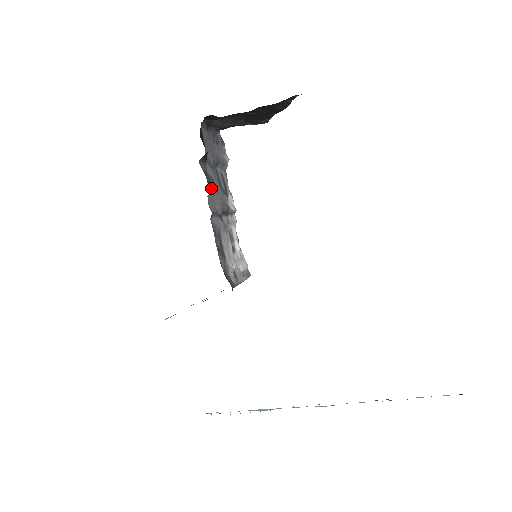
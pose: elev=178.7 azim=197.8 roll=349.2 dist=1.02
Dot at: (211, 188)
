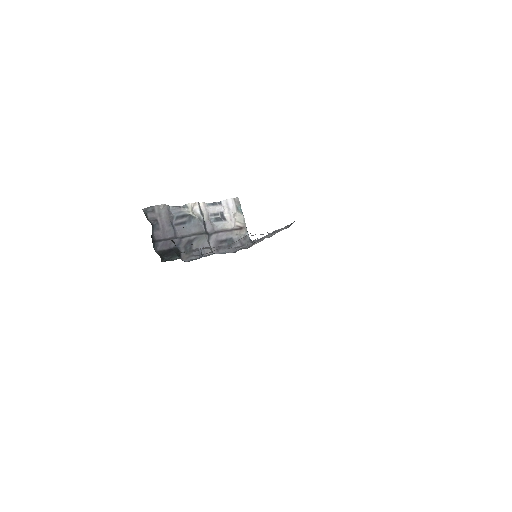
Dot at: (200, 256)
